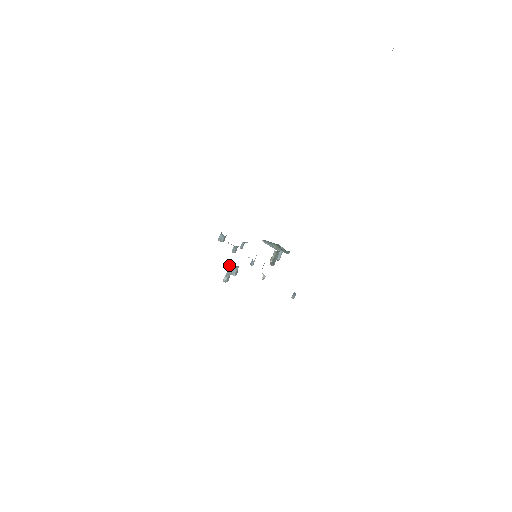
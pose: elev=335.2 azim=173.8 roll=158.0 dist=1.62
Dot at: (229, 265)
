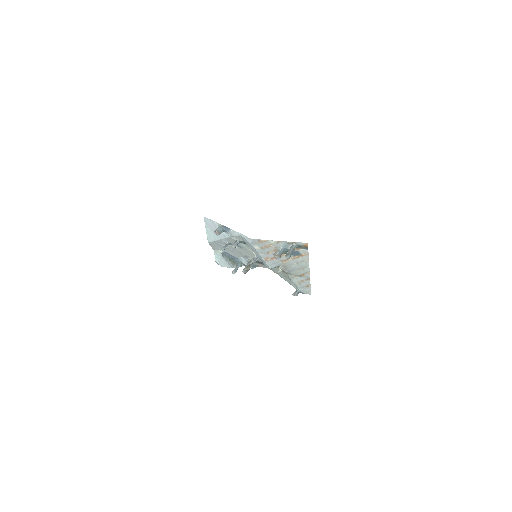
Dot at: (295, 245)
